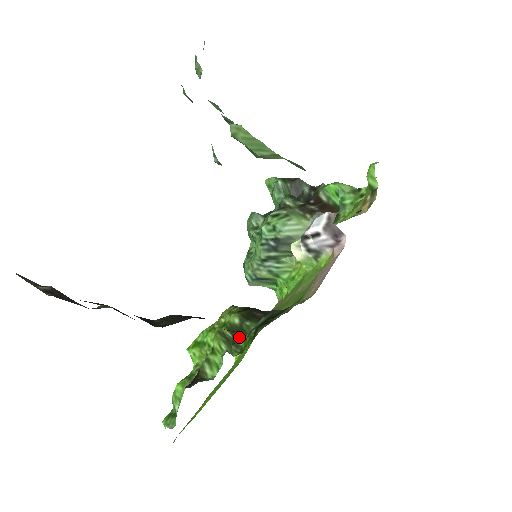
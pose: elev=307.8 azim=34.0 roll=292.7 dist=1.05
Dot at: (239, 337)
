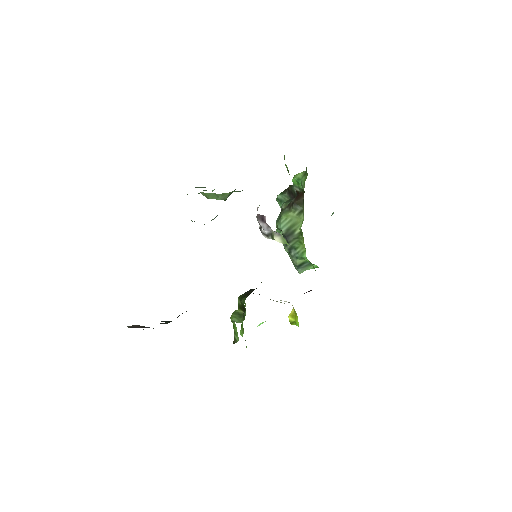
Dot at: (245, 311)
